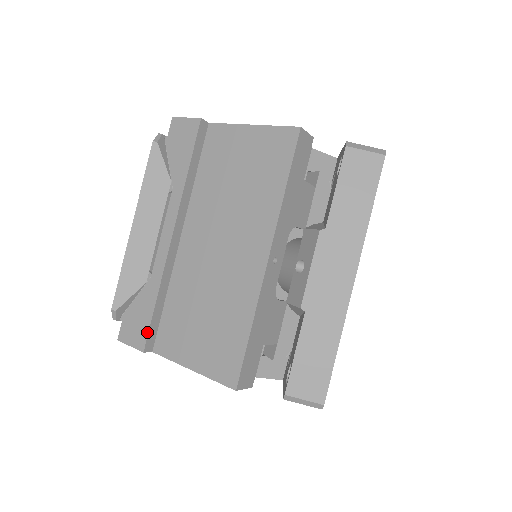
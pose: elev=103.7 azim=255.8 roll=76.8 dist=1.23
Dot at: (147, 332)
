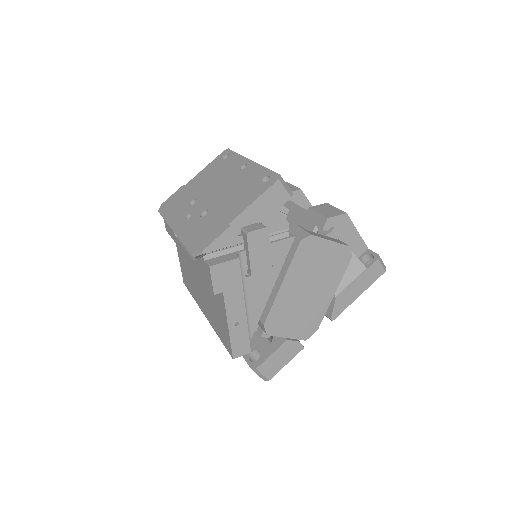
Dot at: (169, 233)
